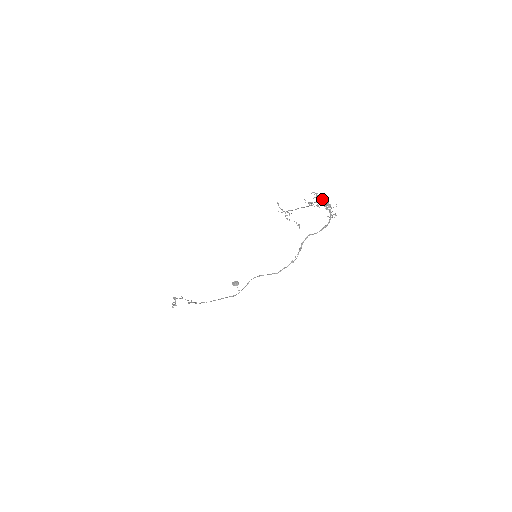
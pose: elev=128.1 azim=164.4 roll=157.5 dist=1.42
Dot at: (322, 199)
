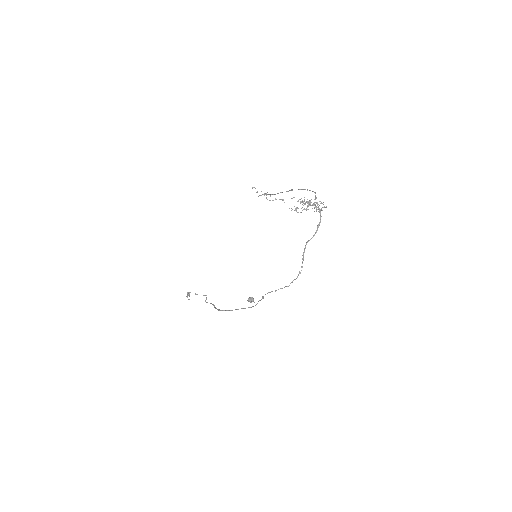
Dot at: (307, 202)
